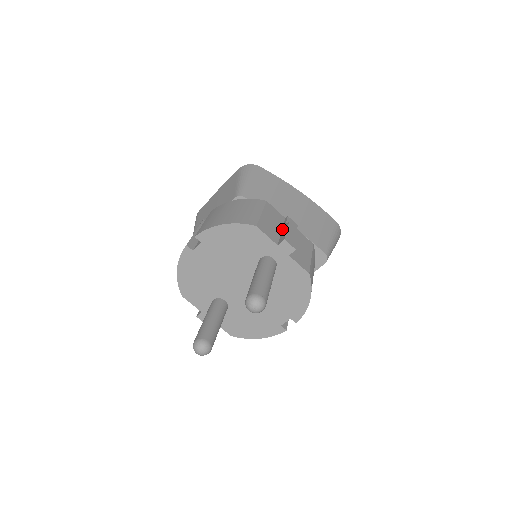
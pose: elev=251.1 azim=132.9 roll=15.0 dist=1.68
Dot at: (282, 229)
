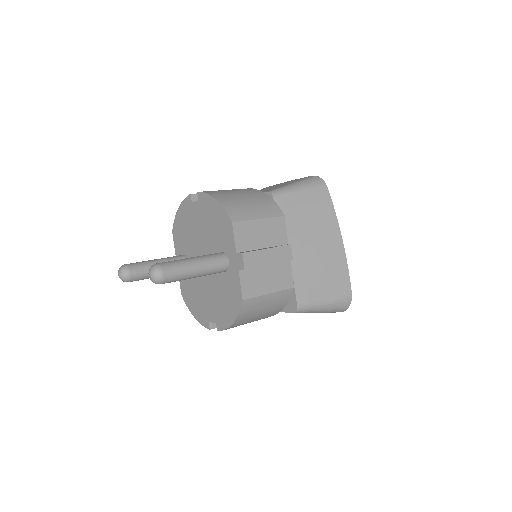
Dot at: (266, 247)
